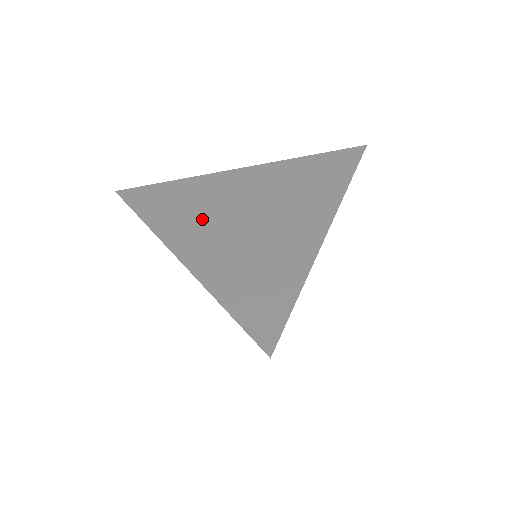
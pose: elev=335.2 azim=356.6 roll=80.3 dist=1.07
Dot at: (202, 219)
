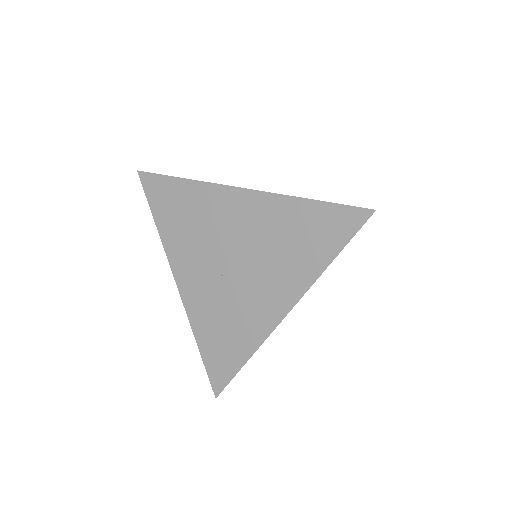
Dot at: occluded
